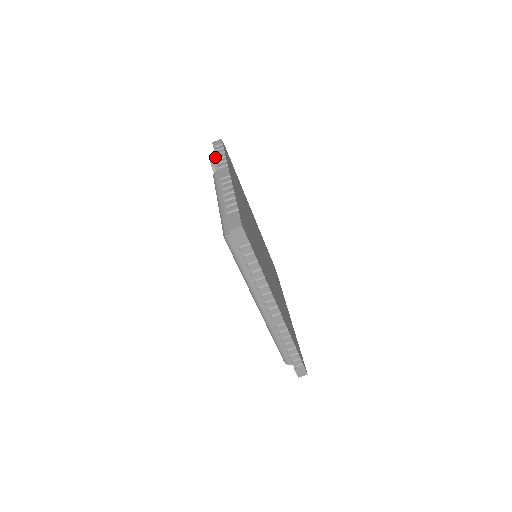
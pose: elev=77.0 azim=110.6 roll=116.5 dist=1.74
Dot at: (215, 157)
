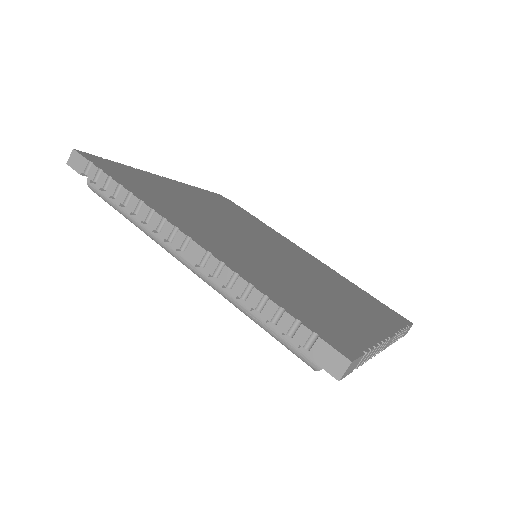
Dot at: occluded
